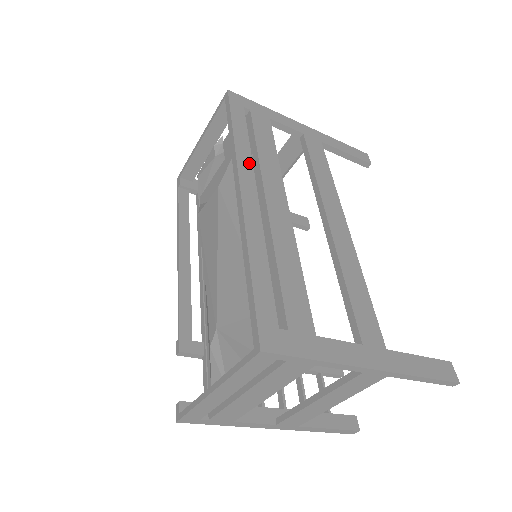
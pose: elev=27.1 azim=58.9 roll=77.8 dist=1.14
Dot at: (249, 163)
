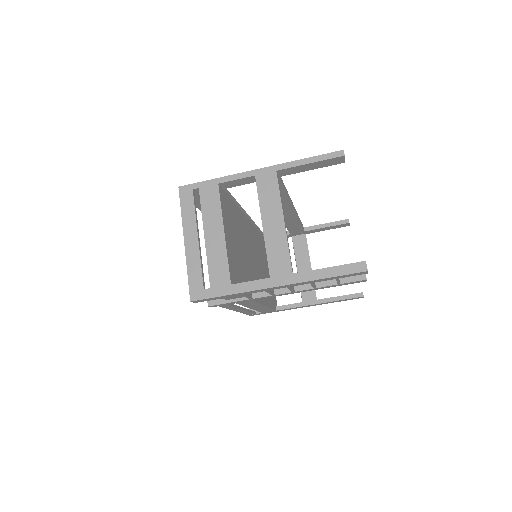
Dot at: occluded
